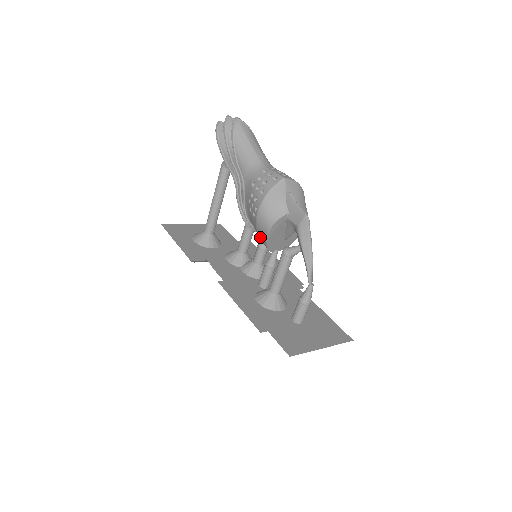
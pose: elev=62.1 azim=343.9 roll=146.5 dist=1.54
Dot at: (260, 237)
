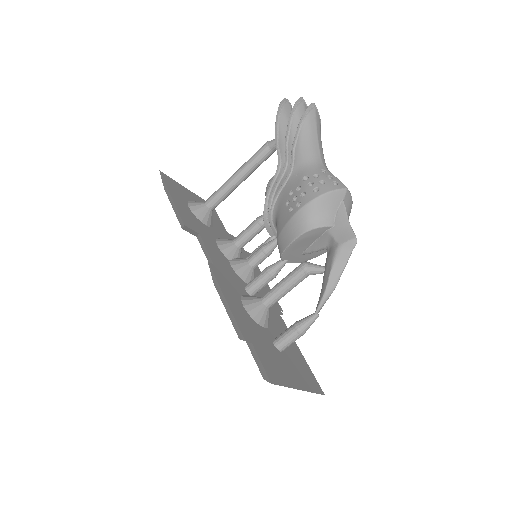
Dot at: (282, 237)
